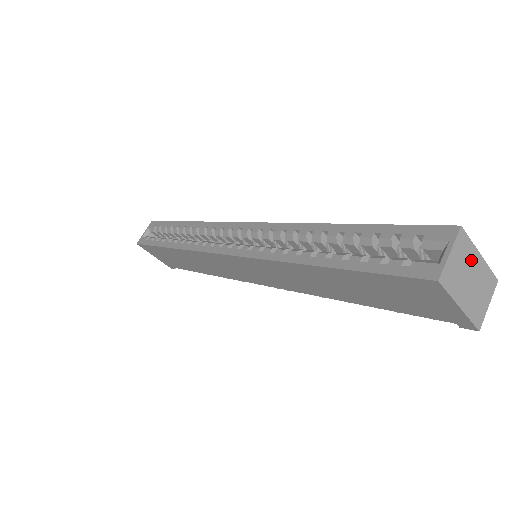
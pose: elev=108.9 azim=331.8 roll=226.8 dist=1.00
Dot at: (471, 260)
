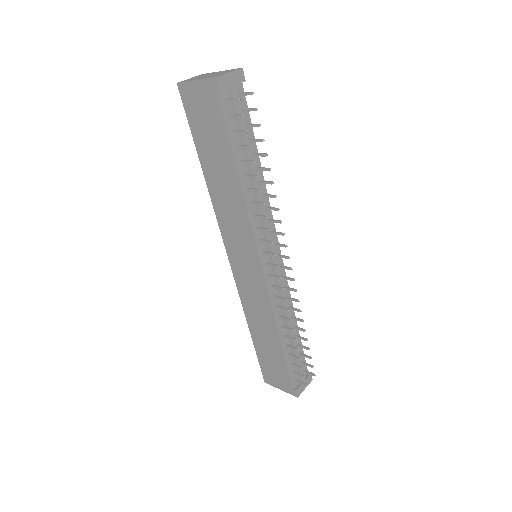
Dot at: (211, 74)
